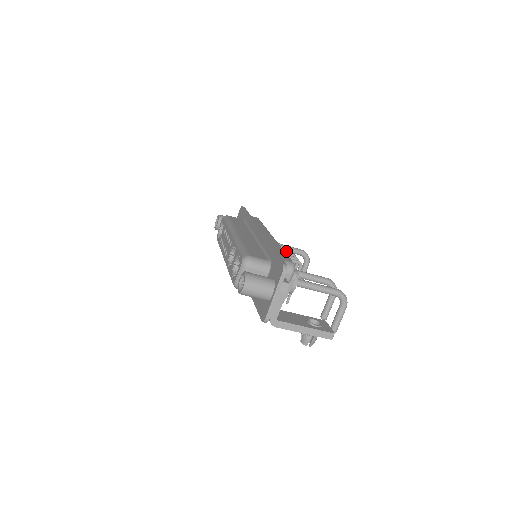
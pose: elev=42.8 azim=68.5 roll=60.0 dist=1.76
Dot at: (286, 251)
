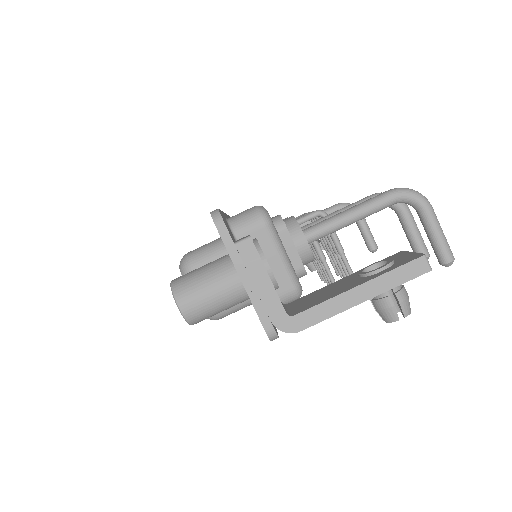
Dot at: occluded
